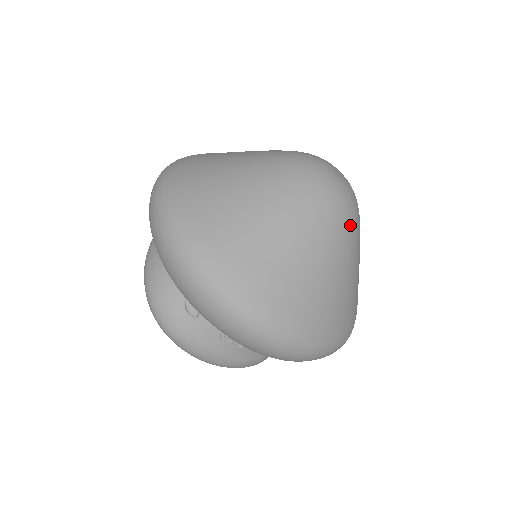
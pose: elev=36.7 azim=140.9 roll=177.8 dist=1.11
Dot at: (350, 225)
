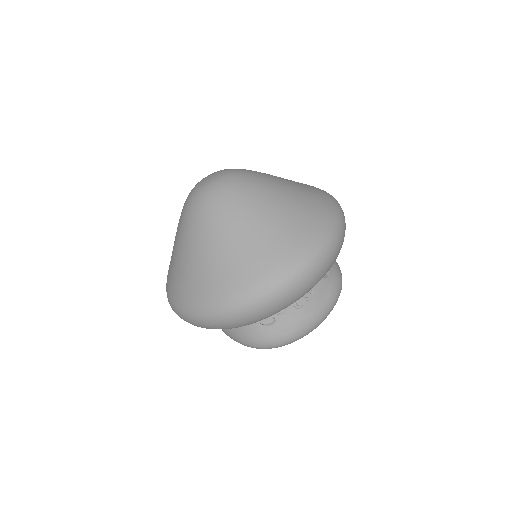
Dot at: (245, 185)
